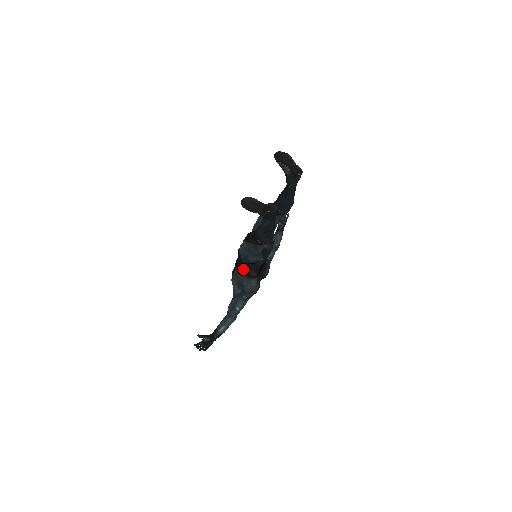
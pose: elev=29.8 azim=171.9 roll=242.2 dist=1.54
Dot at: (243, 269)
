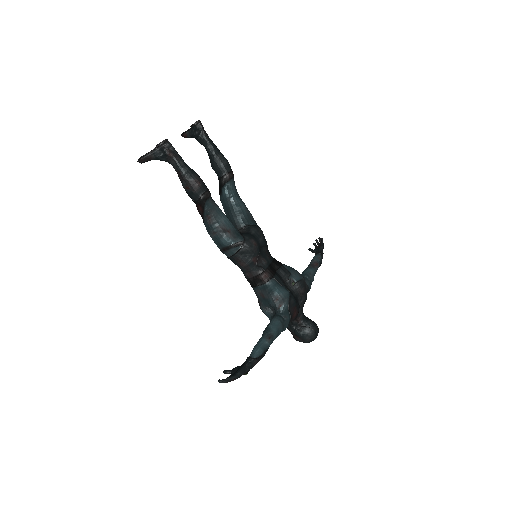
Dot at: (249, 277)
